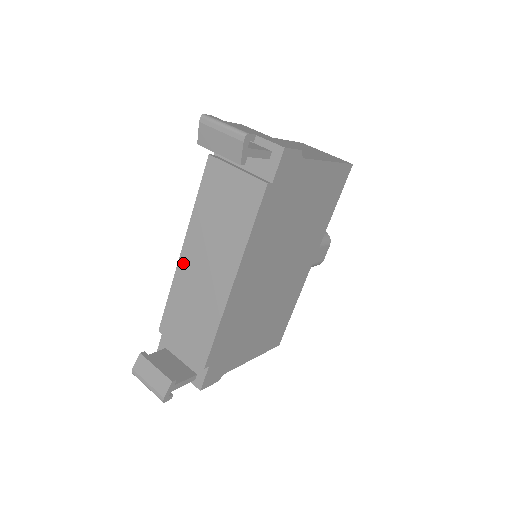
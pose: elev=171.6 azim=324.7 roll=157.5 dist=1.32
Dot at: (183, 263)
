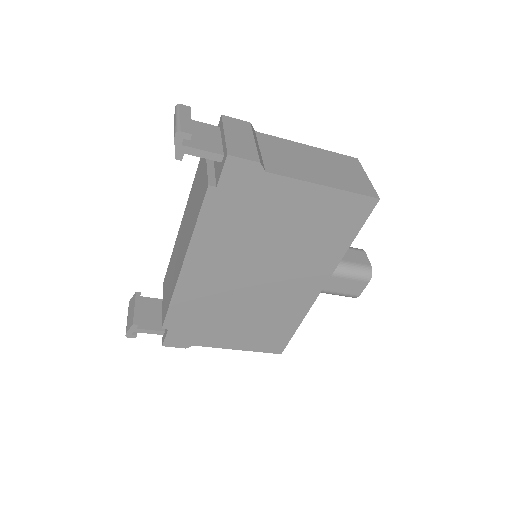
Dot at: (179, 234)
